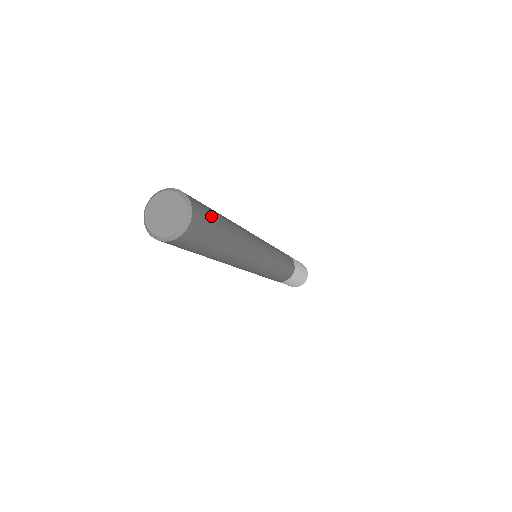
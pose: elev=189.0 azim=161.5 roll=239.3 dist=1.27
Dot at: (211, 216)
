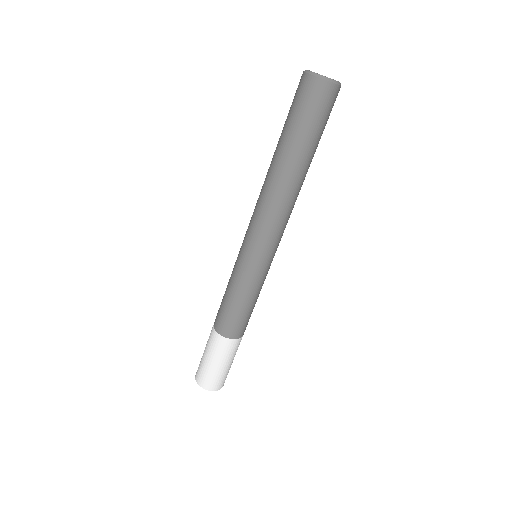
Dot at: occluded
